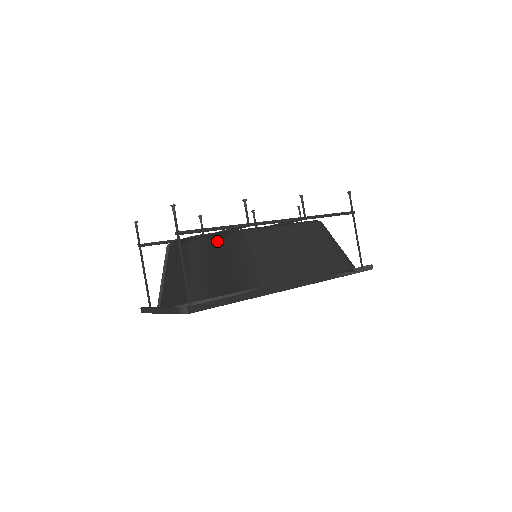
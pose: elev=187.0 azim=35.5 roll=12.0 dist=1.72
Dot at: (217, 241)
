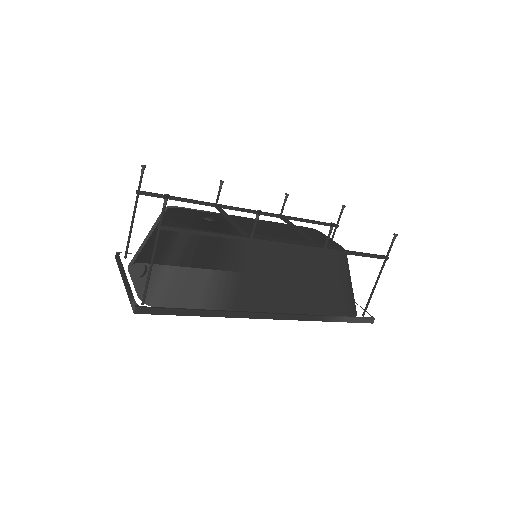
Dot at: (208, 242)
